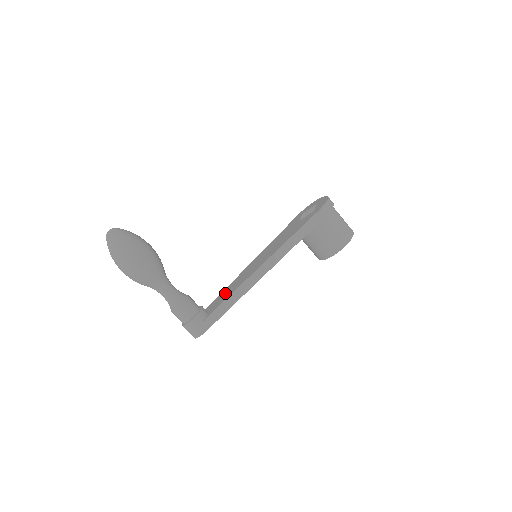
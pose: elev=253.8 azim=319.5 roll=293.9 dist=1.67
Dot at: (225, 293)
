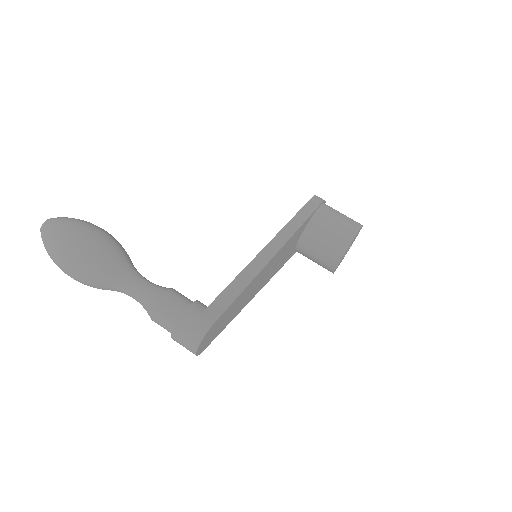
Dot at: occluded
